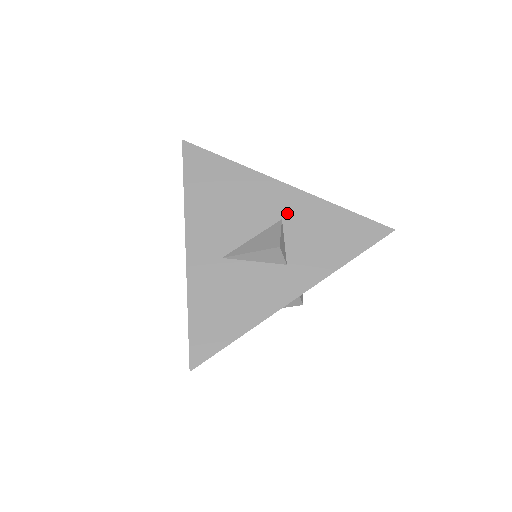
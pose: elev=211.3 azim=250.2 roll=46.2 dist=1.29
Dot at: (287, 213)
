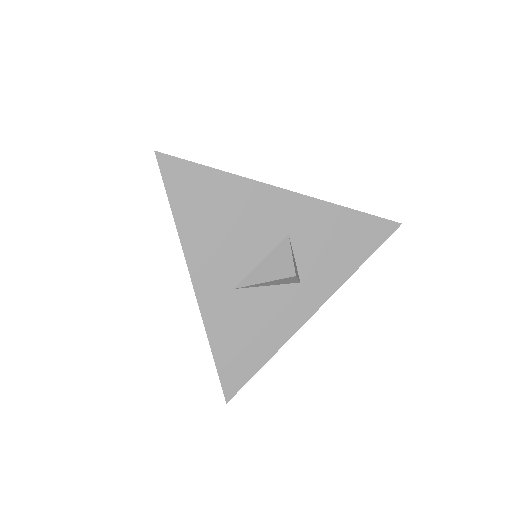
Dot at: (293, 225)
